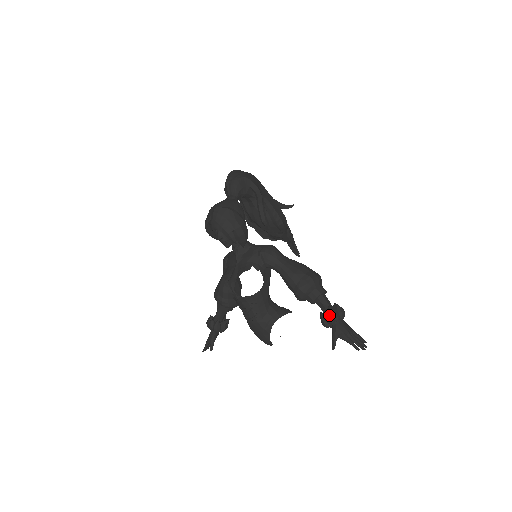
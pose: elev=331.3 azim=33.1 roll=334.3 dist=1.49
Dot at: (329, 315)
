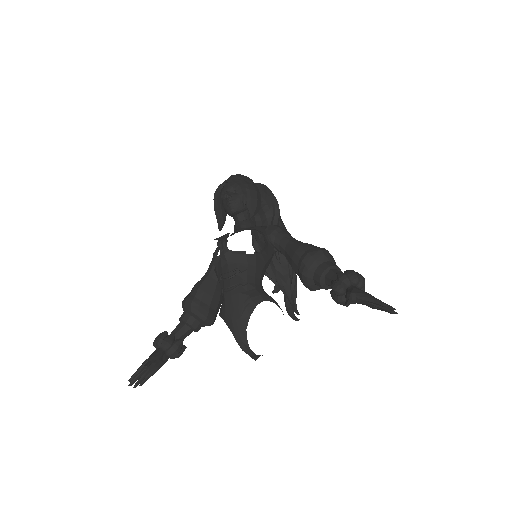
Dot at: (345, 273)
